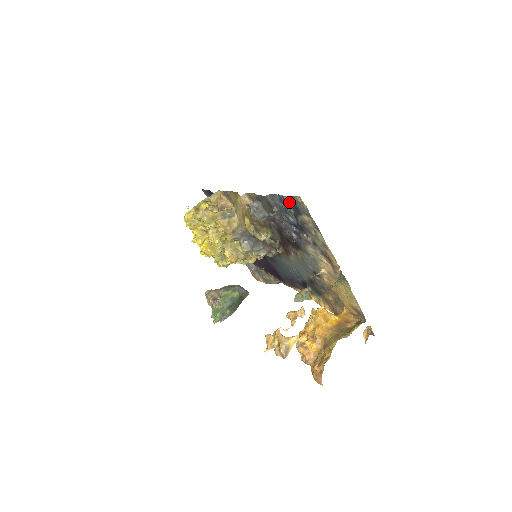
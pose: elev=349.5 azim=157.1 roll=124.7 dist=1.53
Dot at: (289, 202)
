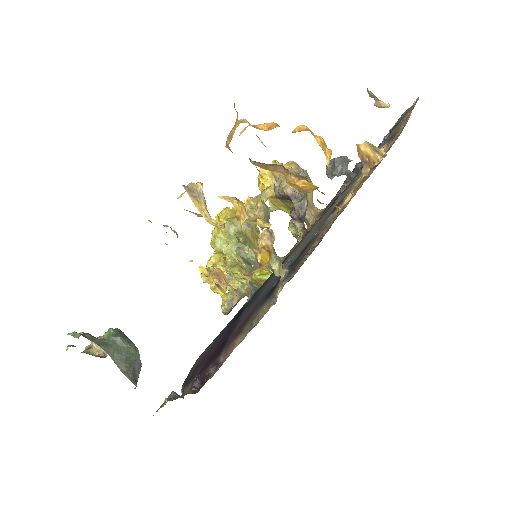
Dot at: (392, 129)
